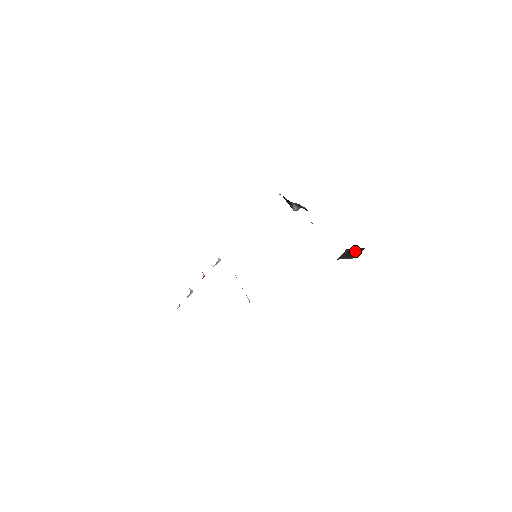
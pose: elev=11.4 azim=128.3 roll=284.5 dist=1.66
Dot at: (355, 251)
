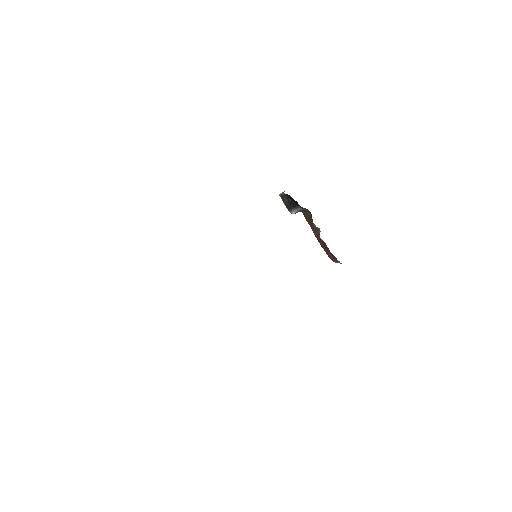
Dot at: occluded
